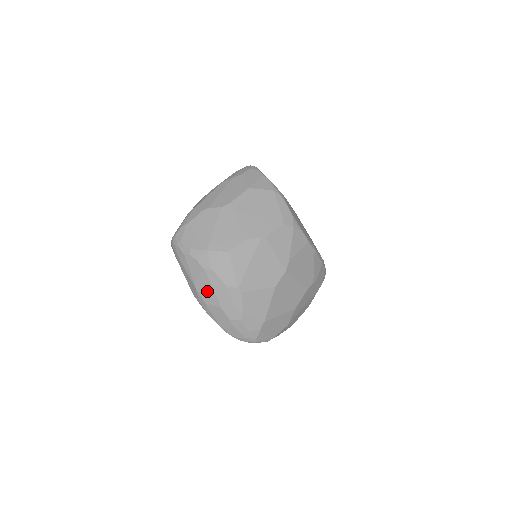
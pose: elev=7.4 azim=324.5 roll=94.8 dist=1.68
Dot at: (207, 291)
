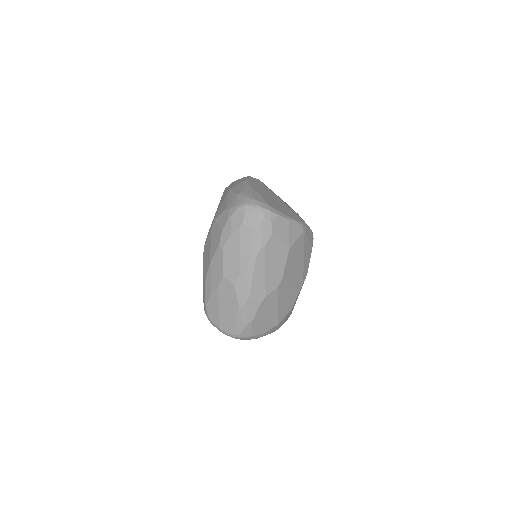
Dot at: occluded
